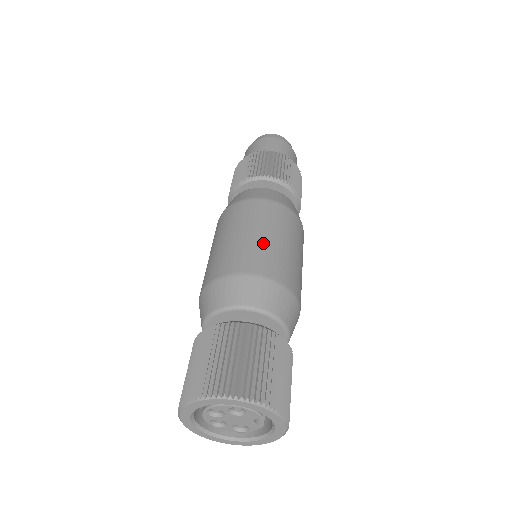
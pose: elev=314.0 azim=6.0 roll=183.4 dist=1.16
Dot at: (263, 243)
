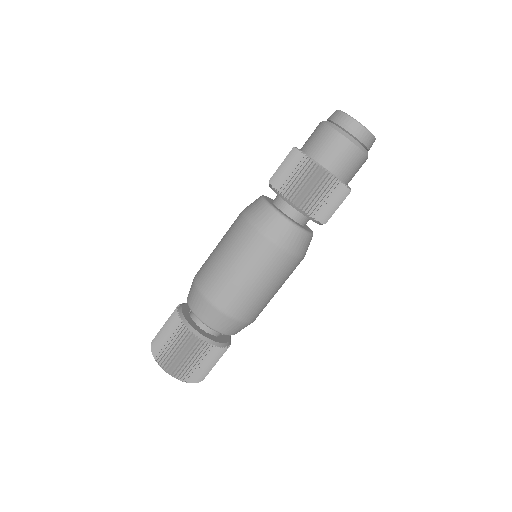
Dot at: (263, 298)
